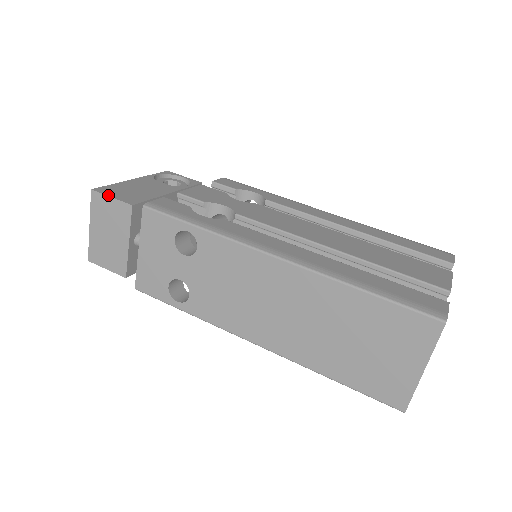
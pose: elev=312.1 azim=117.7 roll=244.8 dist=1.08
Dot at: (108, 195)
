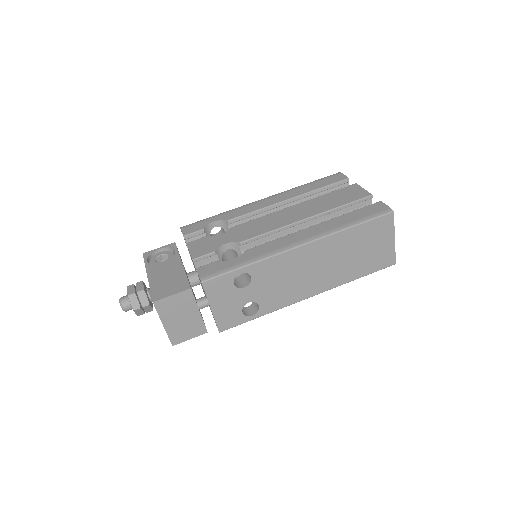
Dot at: (168, 296)
